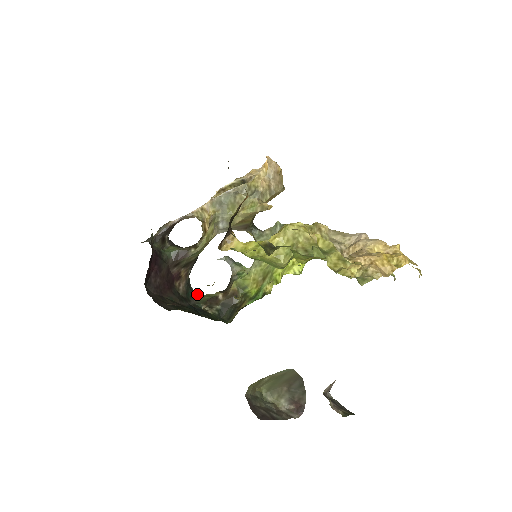
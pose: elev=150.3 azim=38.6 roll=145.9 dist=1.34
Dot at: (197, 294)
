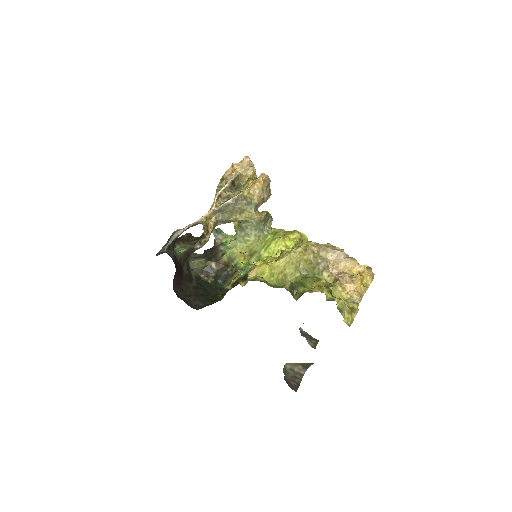
Dot at: (189, 260)
